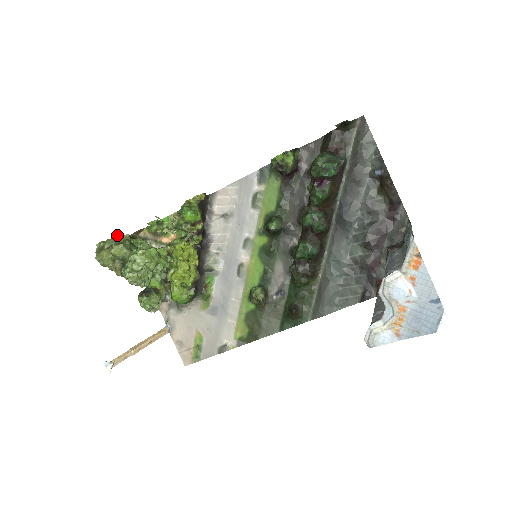
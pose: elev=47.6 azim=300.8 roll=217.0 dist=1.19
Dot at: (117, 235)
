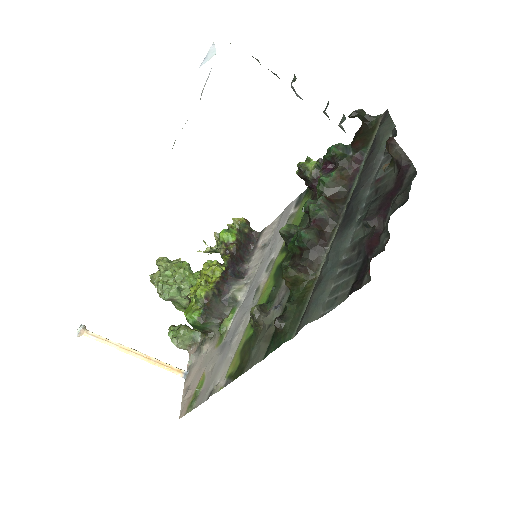
Dot at: occluded
